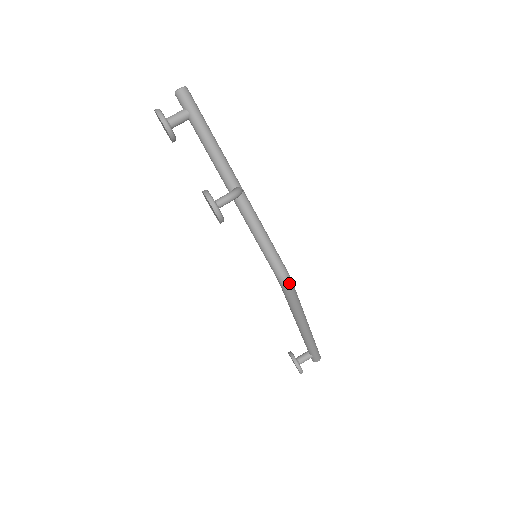
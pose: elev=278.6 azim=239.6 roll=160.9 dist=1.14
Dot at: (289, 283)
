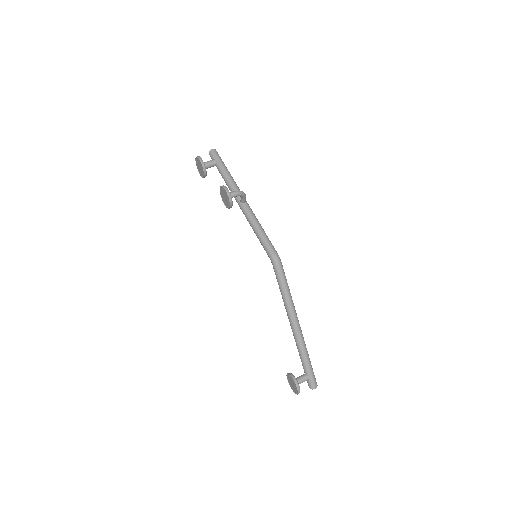
Dot at: (279, 261)
